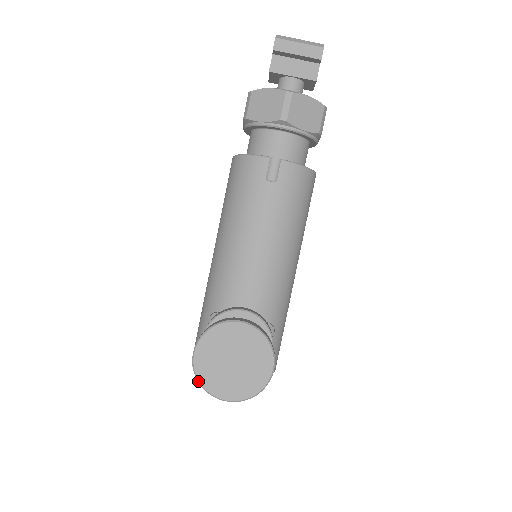
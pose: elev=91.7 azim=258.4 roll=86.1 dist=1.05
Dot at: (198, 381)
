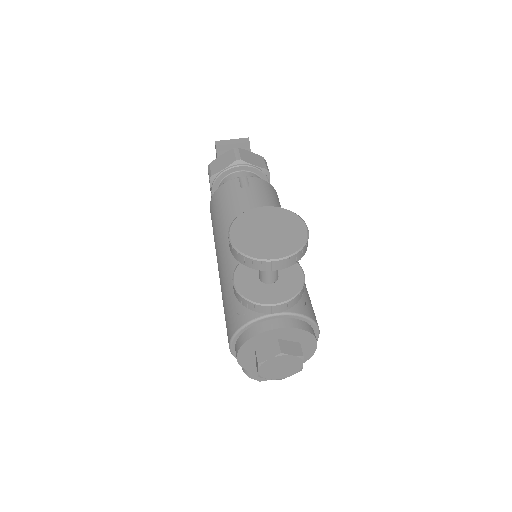
Dot at: (242, 254)
